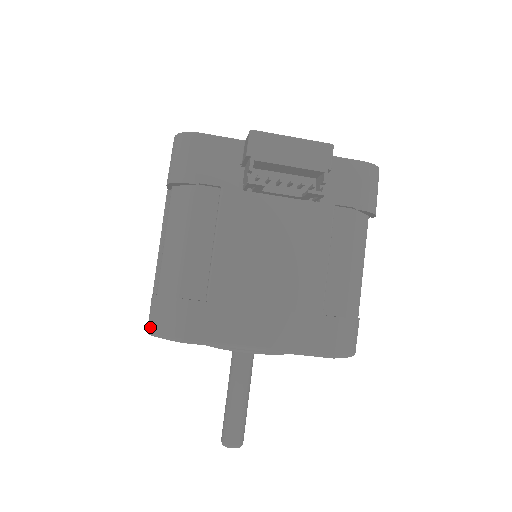
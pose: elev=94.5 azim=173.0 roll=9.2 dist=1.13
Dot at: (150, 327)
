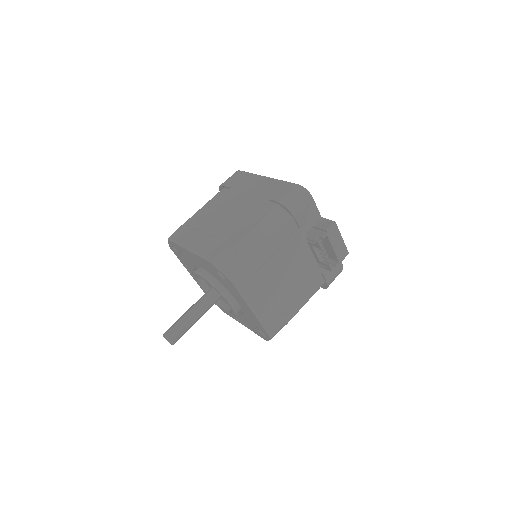
Dot at: (217, 260)
